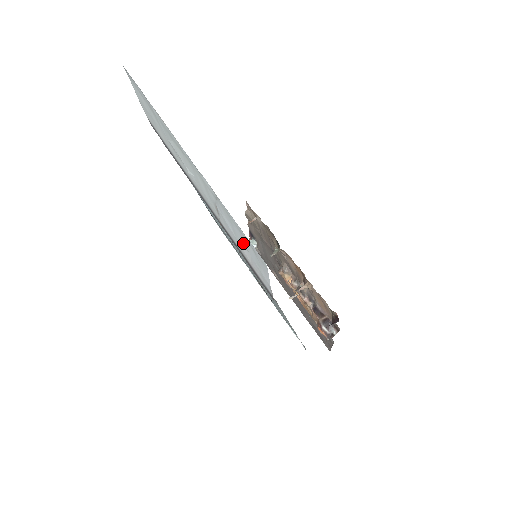
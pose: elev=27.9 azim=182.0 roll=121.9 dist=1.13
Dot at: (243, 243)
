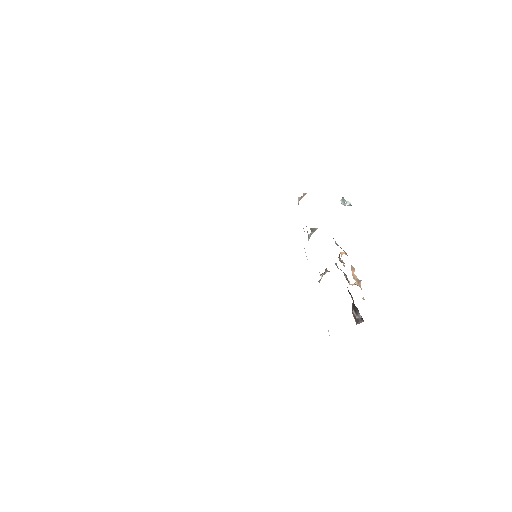
Dot at: occluded
